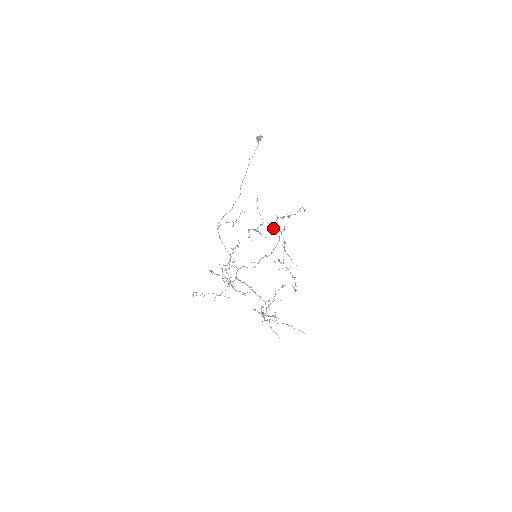
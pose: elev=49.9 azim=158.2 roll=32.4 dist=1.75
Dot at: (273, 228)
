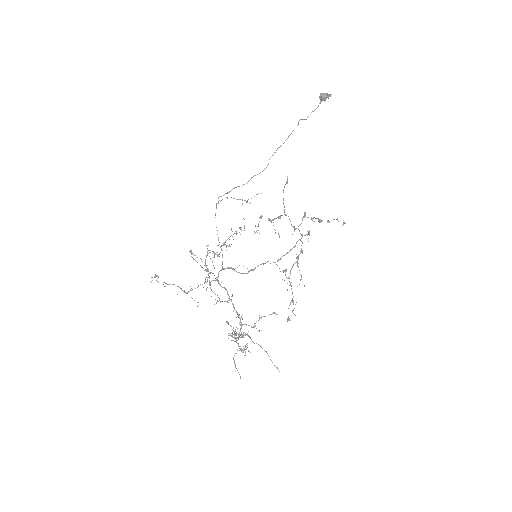
Dot at: (293, 227)
